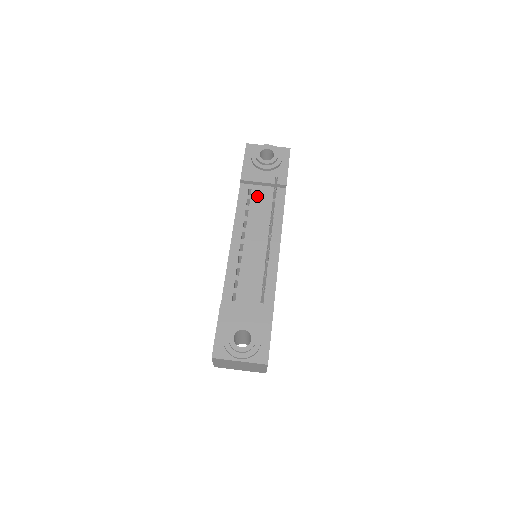
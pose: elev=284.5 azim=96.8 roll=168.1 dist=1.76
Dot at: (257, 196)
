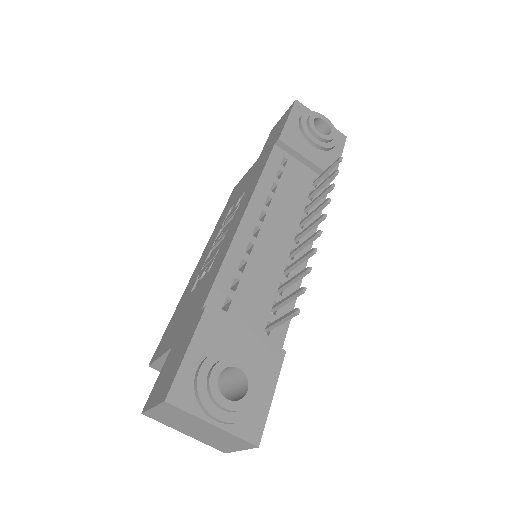
Dot at: (293, 172)
